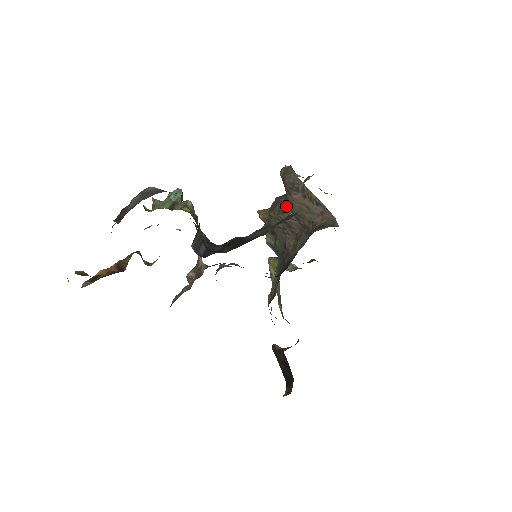
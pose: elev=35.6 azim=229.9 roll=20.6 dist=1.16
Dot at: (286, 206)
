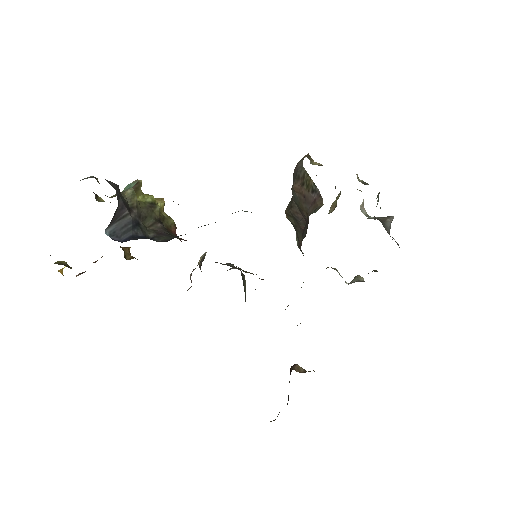
Dot at: (293, 199)
